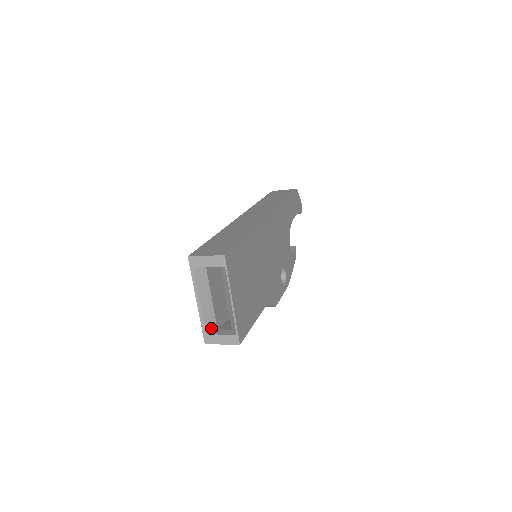
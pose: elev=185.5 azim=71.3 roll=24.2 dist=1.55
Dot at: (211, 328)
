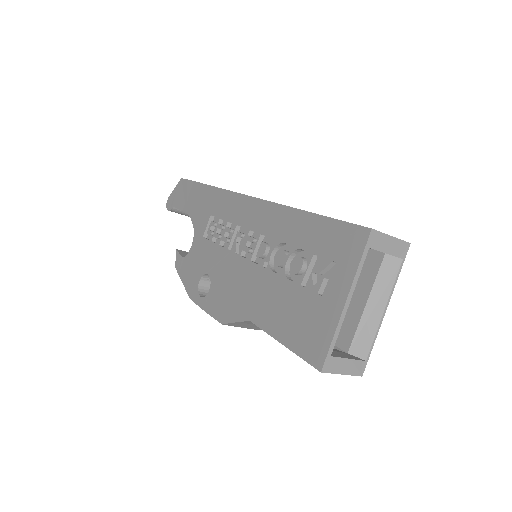
Dot at: occluded
